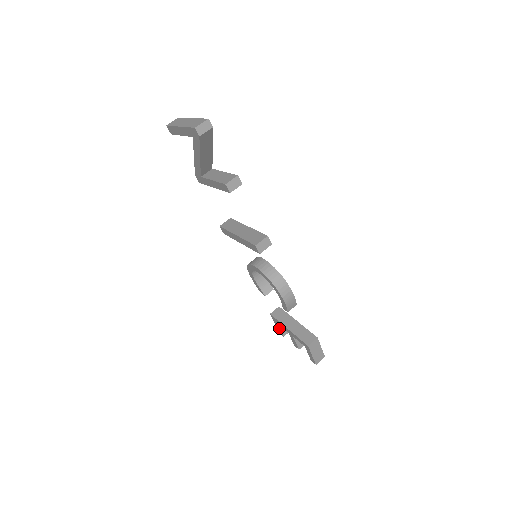
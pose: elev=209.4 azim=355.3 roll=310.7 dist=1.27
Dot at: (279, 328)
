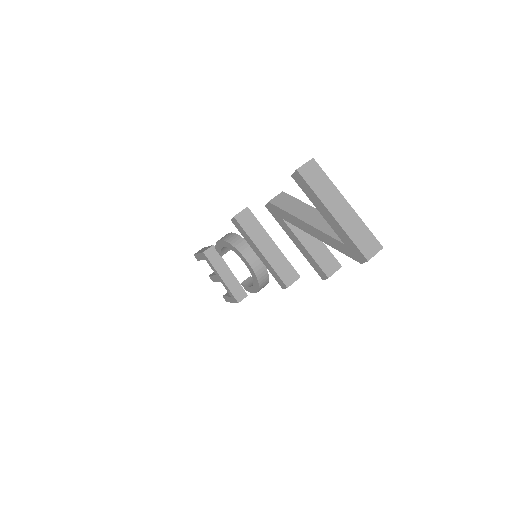
Dot at: (201, 259)
